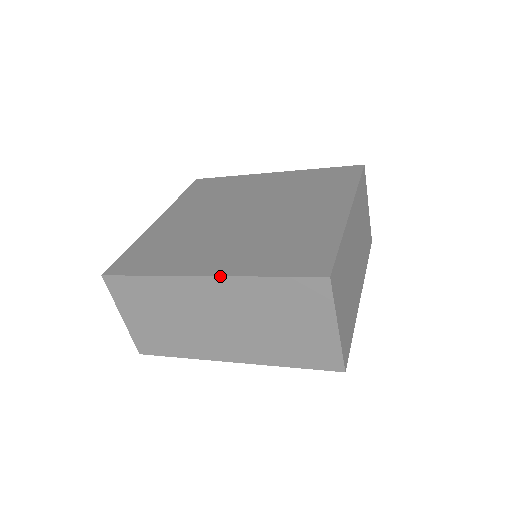
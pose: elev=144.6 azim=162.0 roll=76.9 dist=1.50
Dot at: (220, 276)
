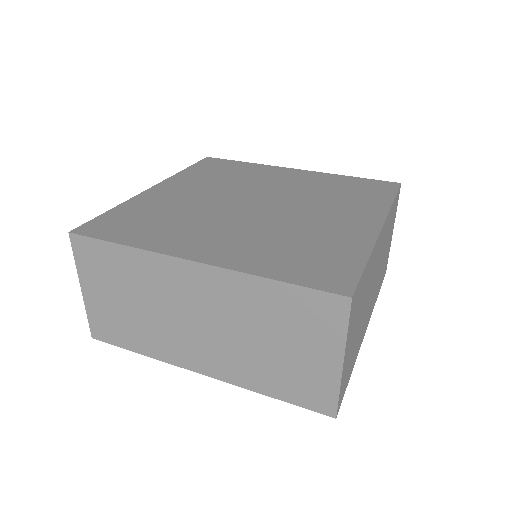
Dot at: (213, 265)
